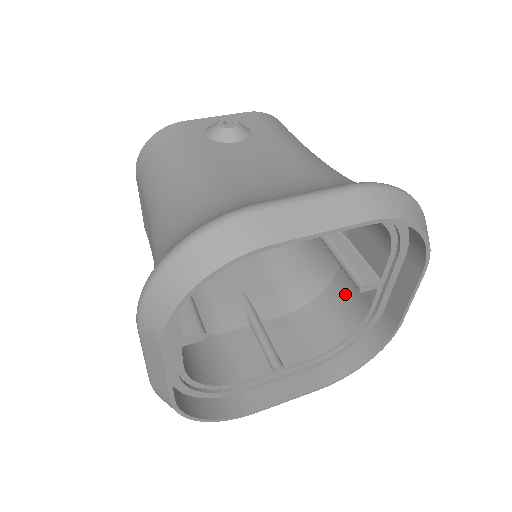
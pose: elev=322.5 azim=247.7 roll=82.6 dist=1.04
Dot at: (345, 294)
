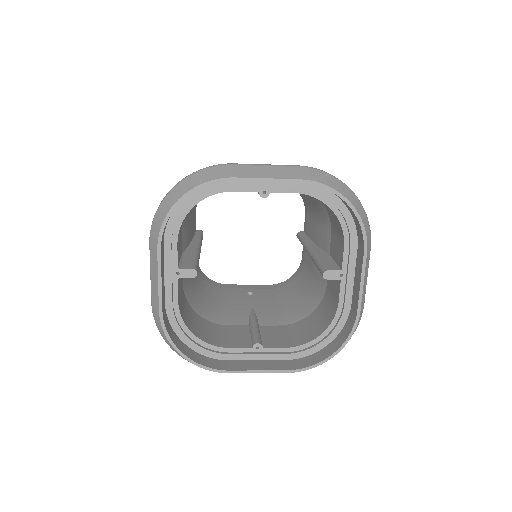
Dot at: (327, 305)
